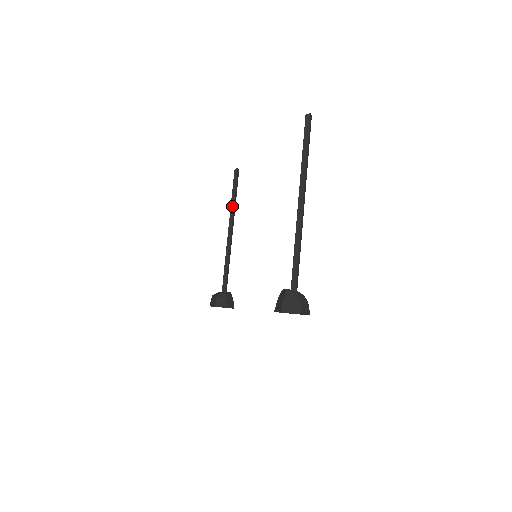
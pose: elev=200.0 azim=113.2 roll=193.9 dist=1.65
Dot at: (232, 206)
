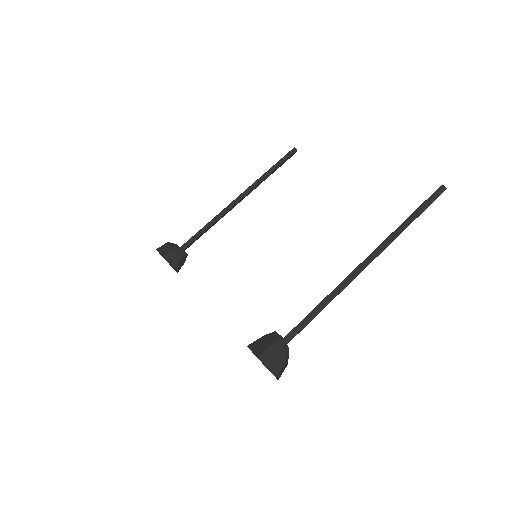
Dot at: (262, 178)
